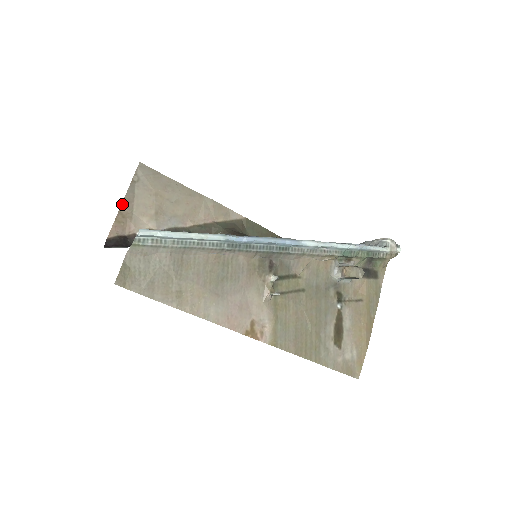
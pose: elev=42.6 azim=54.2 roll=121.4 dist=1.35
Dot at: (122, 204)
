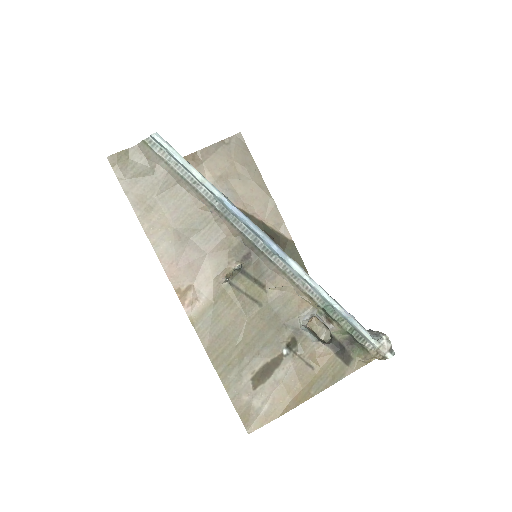
Dot at: (200, 150)
